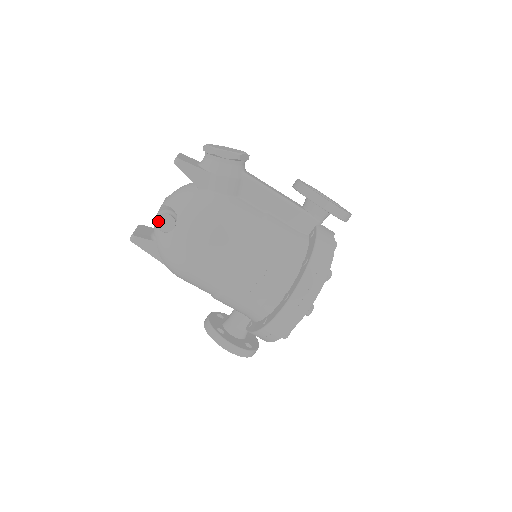
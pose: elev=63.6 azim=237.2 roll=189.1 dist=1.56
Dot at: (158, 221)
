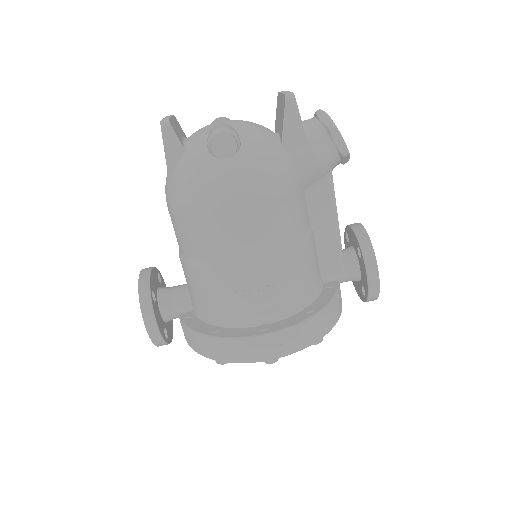
Dot at: (218, 135)
